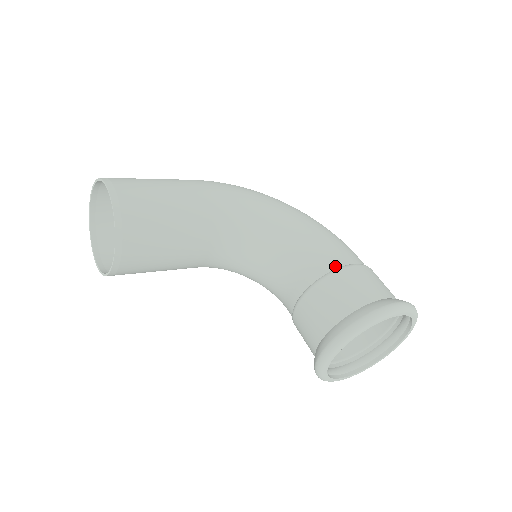
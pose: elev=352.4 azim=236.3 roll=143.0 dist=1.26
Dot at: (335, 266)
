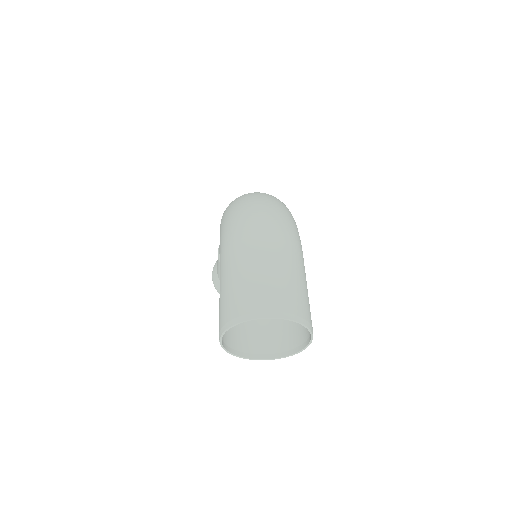
Dot at: occluded
